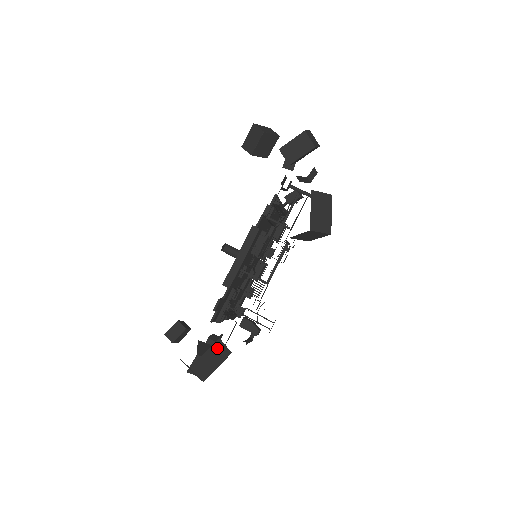
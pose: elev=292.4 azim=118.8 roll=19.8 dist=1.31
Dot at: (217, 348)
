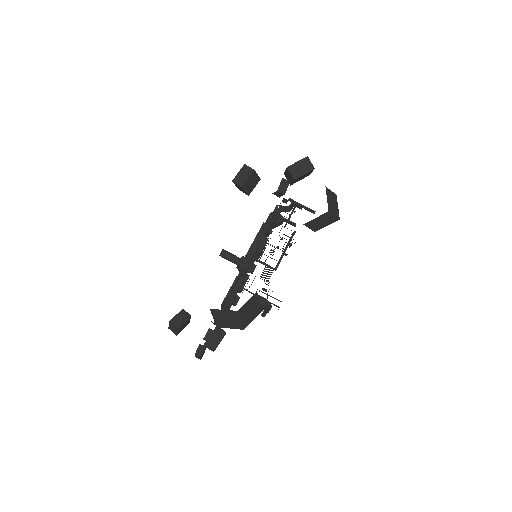
Dot at: (255, 301)
